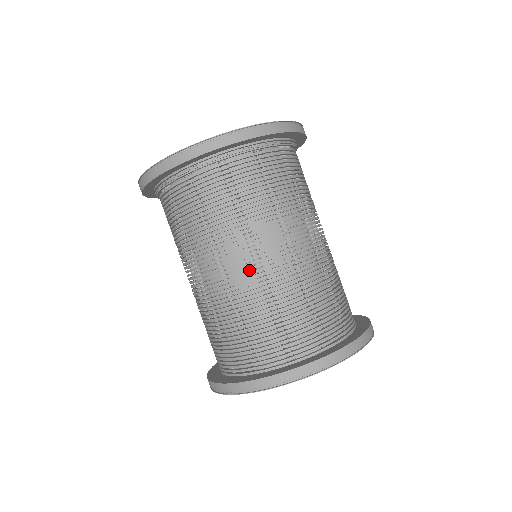
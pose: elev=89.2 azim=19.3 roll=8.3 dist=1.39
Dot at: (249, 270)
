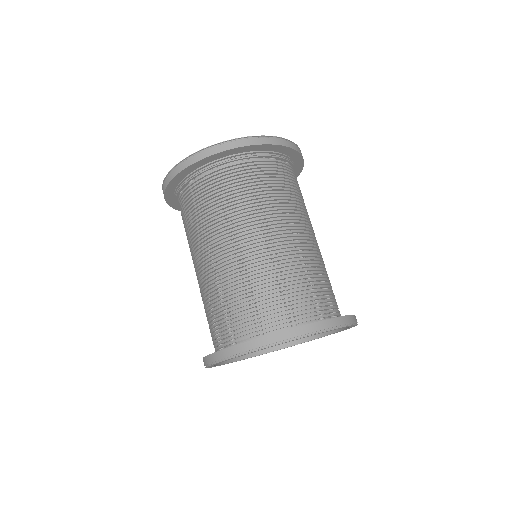
Dot at: occluded
